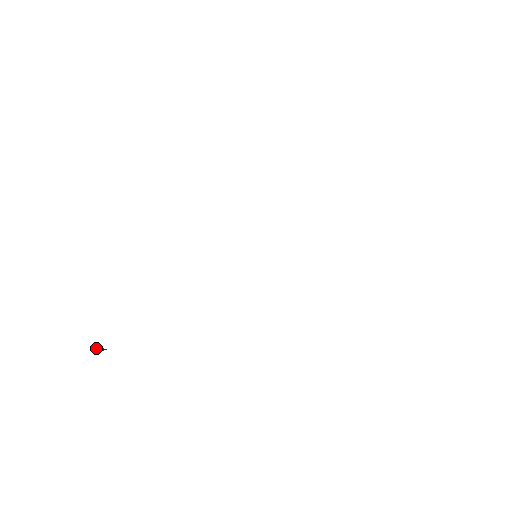
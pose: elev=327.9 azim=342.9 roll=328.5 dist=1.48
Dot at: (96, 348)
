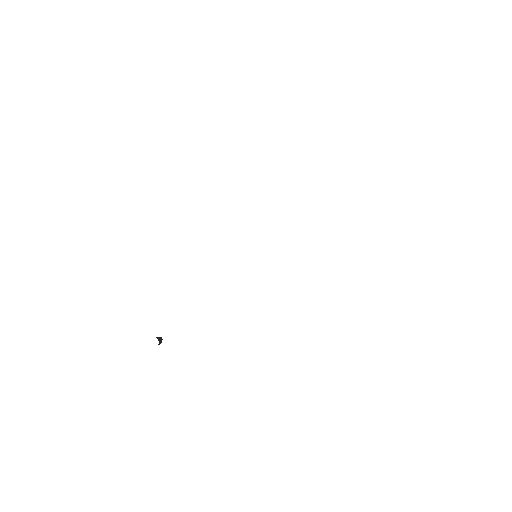
Dot at: occluded
